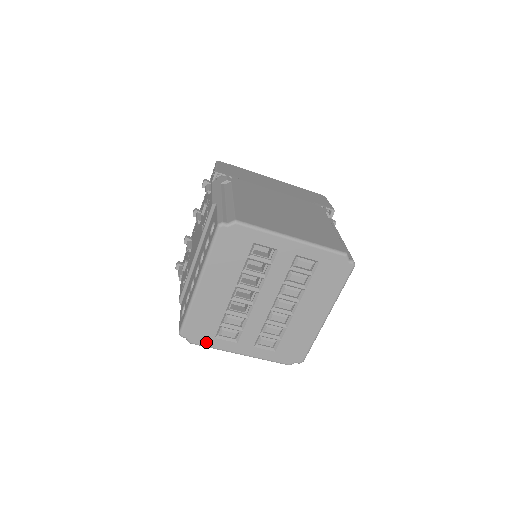
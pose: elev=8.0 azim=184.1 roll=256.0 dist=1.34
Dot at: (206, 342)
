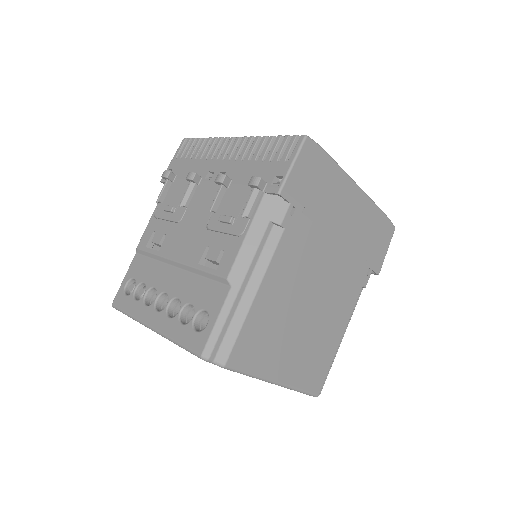
Dot at: occluded
